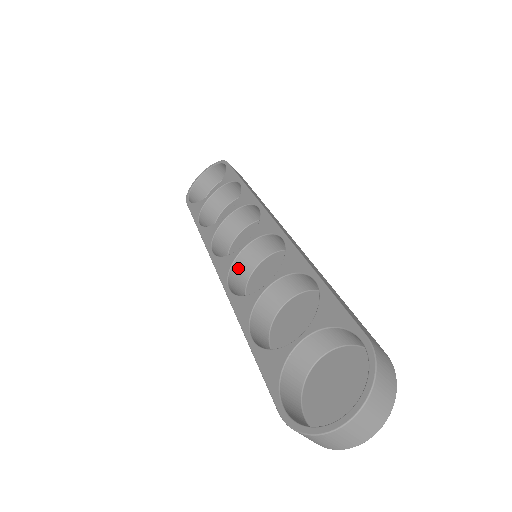
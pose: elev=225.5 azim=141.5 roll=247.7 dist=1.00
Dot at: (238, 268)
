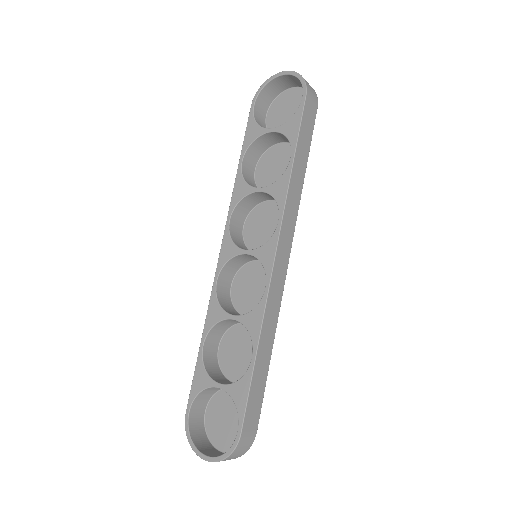
Dot at: (236, 260)
